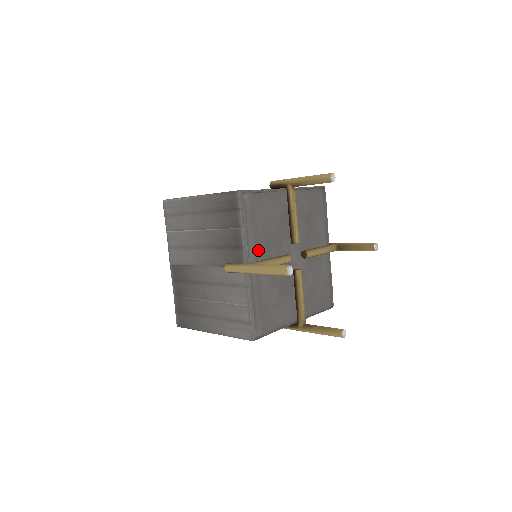
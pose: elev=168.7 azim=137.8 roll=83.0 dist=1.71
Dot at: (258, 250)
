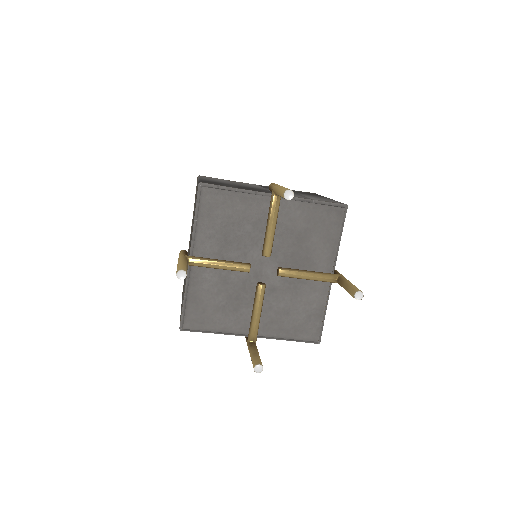
Dot at: (209, 247)
